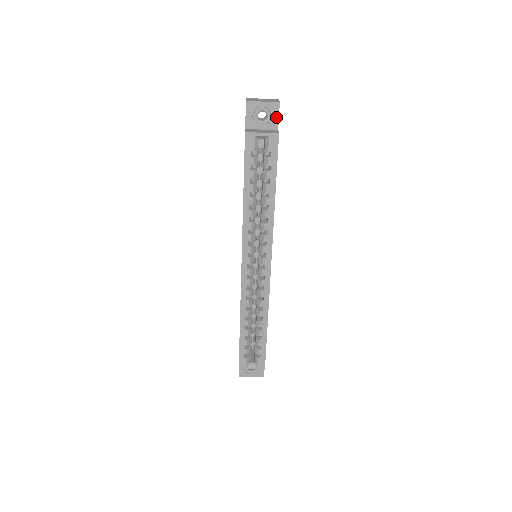
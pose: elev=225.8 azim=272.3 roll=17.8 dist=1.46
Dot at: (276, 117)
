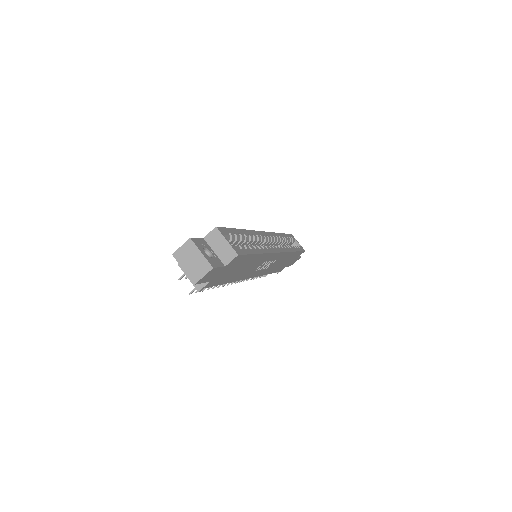
Dot at: occluded
